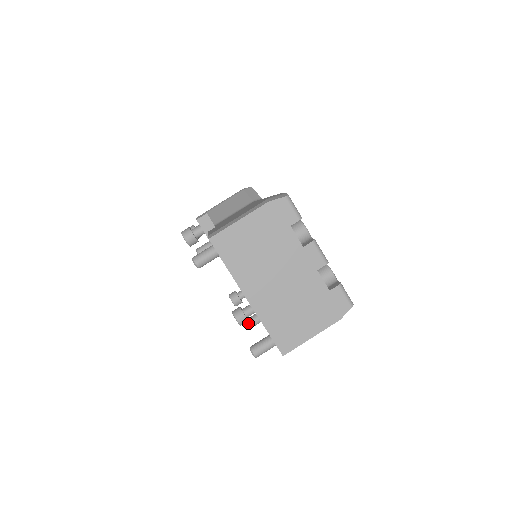
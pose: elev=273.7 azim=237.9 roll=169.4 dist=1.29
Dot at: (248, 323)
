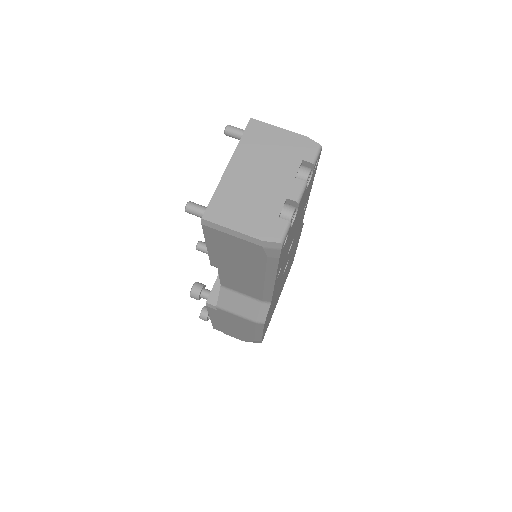
Dot at: (203, 243)
